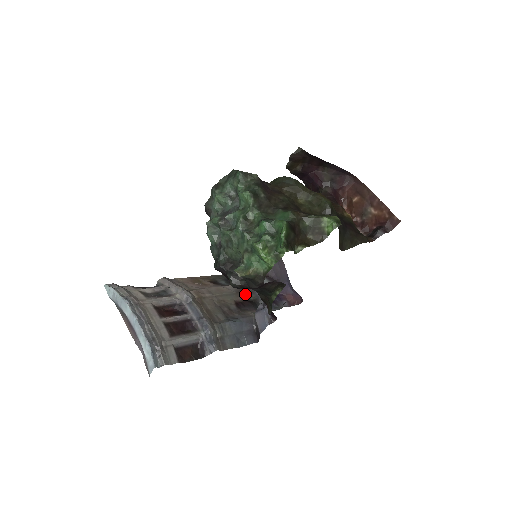
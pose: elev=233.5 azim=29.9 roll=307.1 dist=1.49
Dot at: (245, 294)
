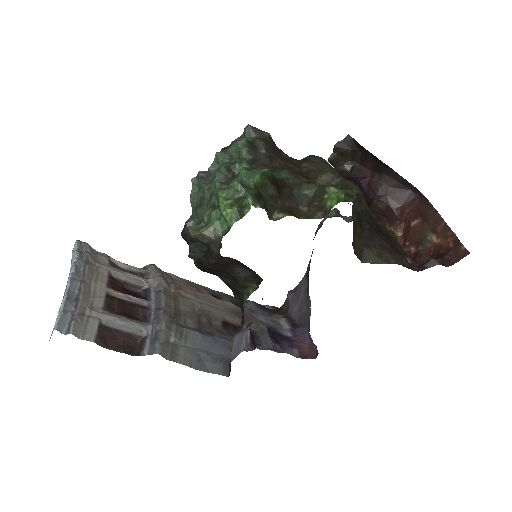
Dot at: (244, 319)
